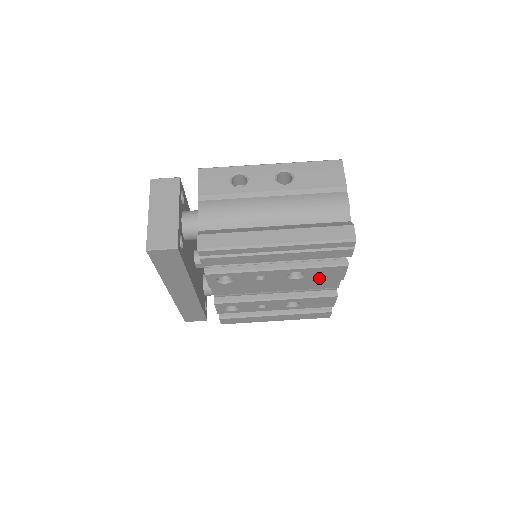
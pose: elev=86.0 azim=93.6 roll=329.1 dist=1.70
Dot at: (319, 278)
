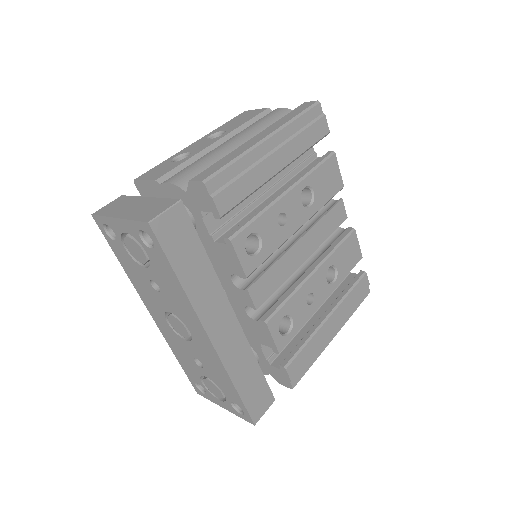
Dot at: (326, 194)
